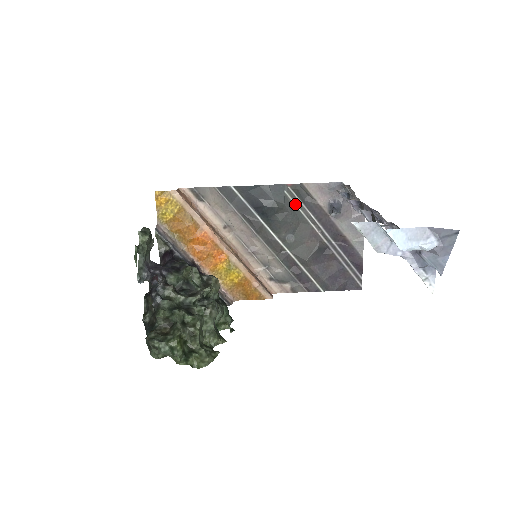
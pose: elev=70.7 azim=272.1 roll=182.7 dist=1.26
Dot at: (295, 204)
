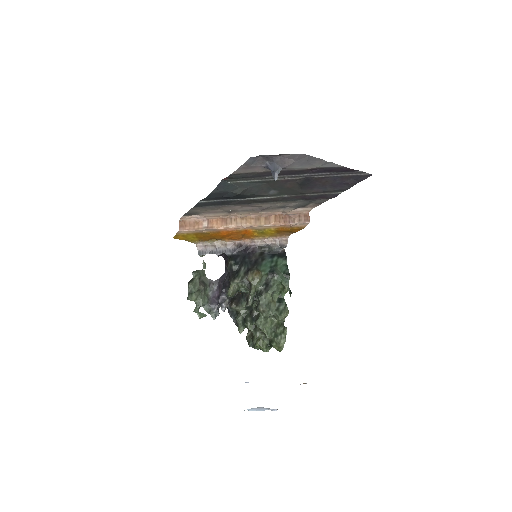
Dot at: (246, 181)
